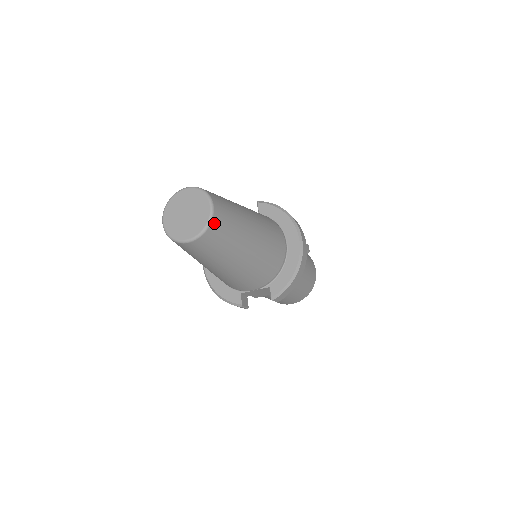
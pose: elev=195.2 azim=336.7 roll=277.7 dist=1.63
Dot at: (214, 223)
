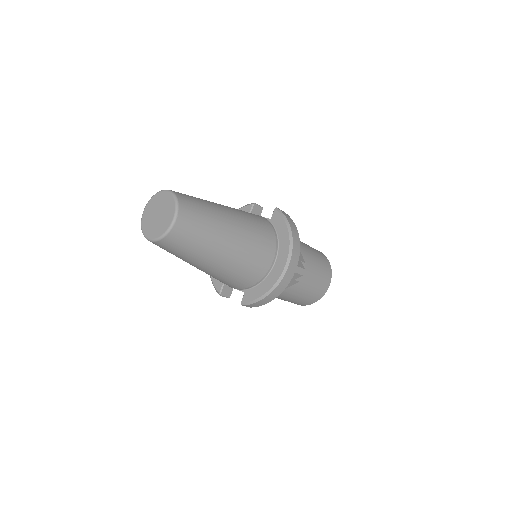
Dot at: (172, 234)
